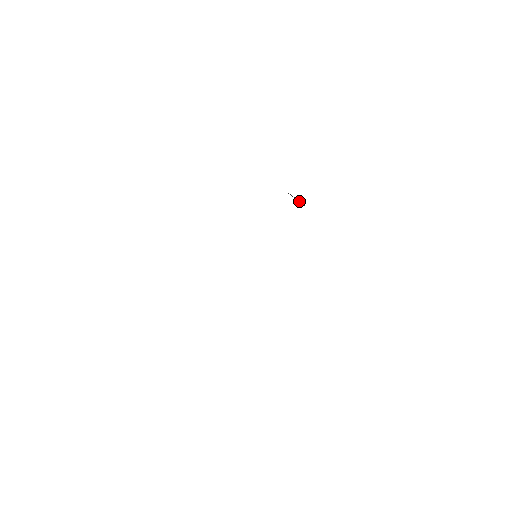
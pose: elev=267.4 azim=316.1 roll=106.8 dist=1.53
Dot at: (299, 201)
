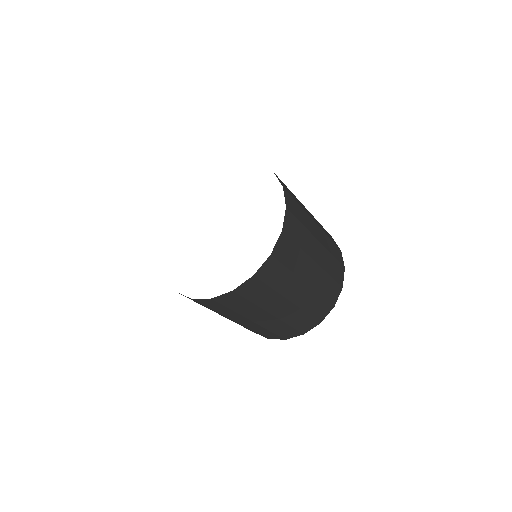
Dot at: occluded
